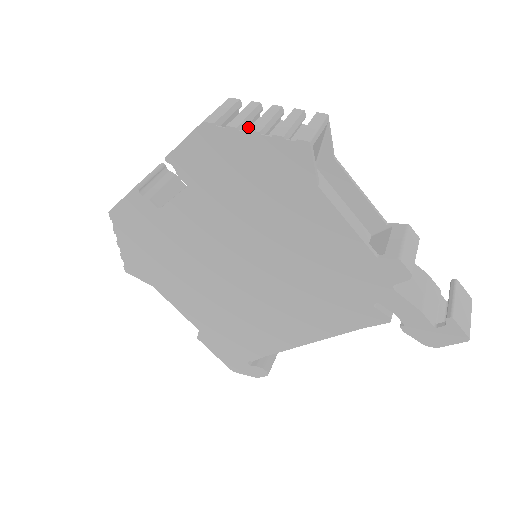
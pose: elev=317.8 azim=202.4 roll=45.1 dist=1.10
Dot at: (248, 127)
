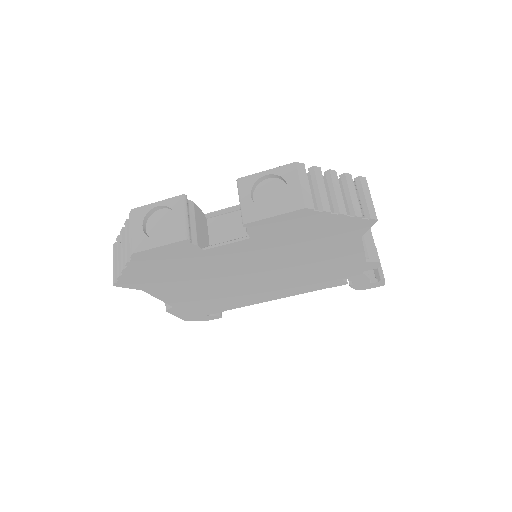
Dot at: occluded
